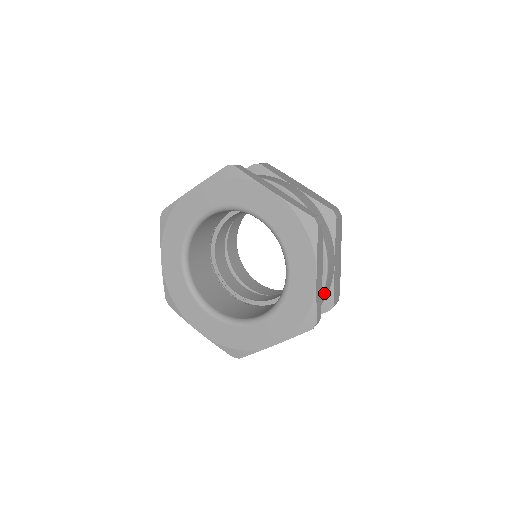
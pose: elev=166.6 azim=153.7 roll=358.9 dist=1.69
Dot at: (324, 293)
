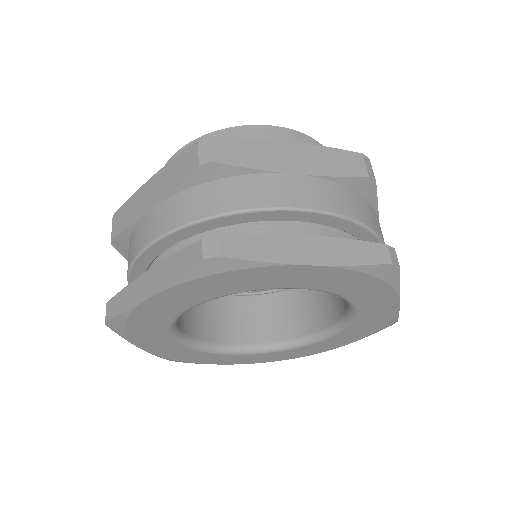
Dot at: occluded
